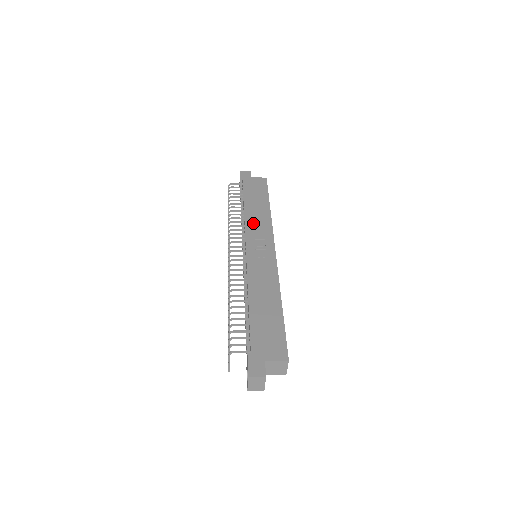
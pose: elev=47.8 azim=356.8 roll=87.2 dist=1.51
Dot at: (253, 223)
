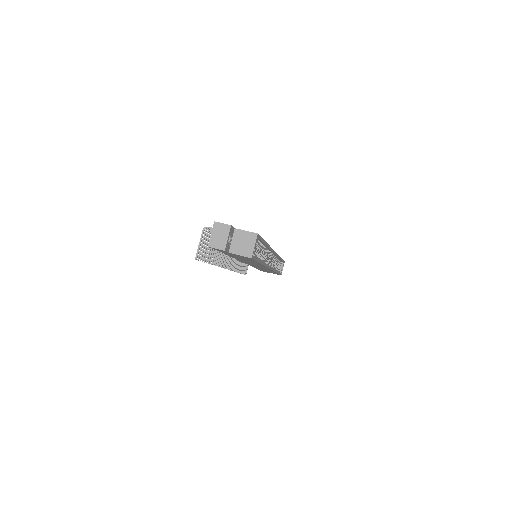
Dot at: occluded
